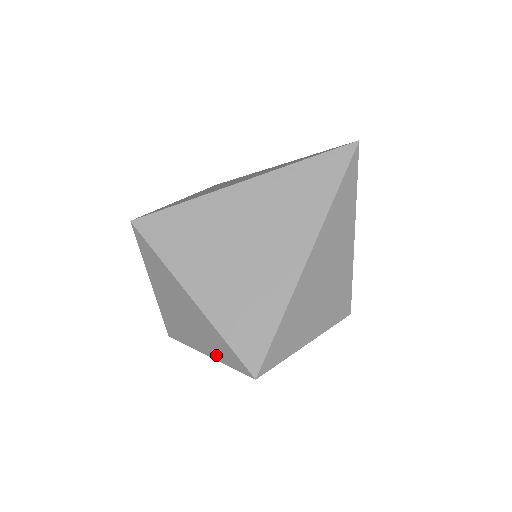
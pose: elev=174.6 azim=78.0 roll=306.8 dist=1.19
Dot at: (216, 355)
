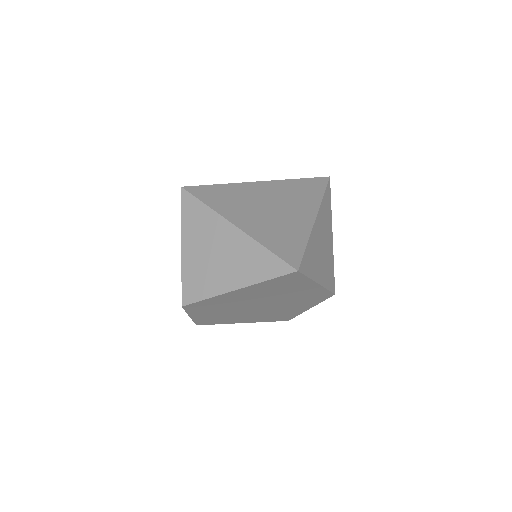
Dot at: (251, 278)
